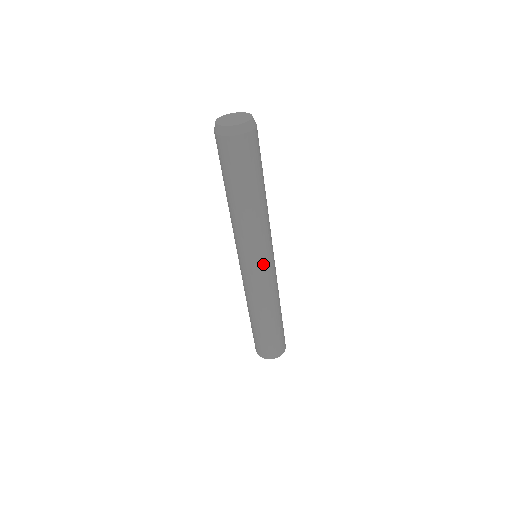
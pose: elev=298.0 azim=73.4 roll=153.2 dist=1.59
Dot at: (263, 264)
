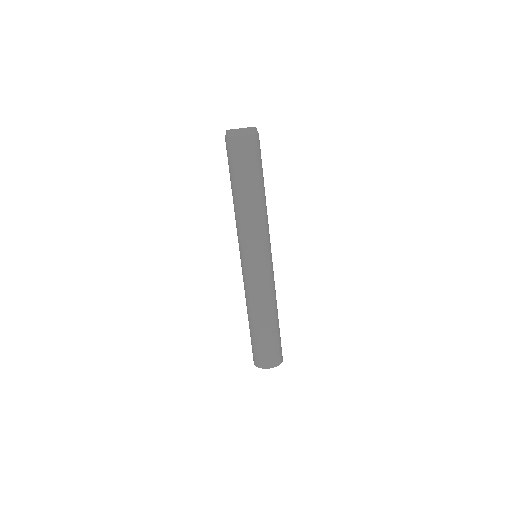
Dot at: (267, 257)
